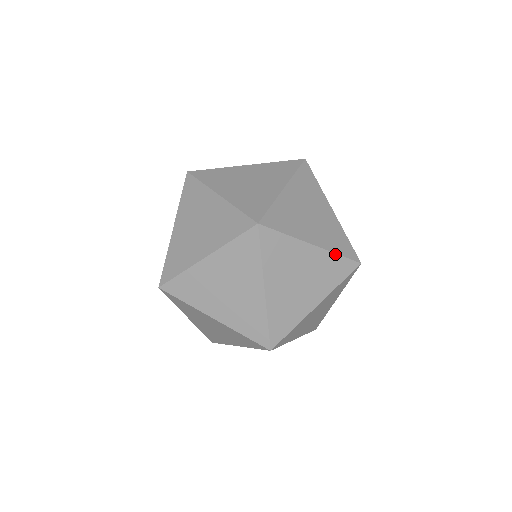
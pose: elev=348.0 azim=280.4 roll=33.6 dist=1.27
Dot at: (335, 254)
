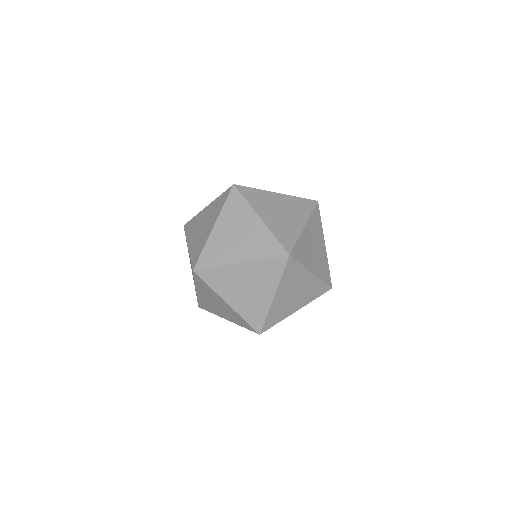
Dot at: occluded
